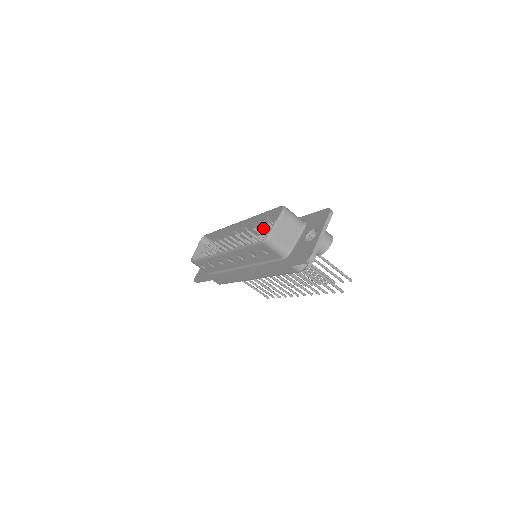
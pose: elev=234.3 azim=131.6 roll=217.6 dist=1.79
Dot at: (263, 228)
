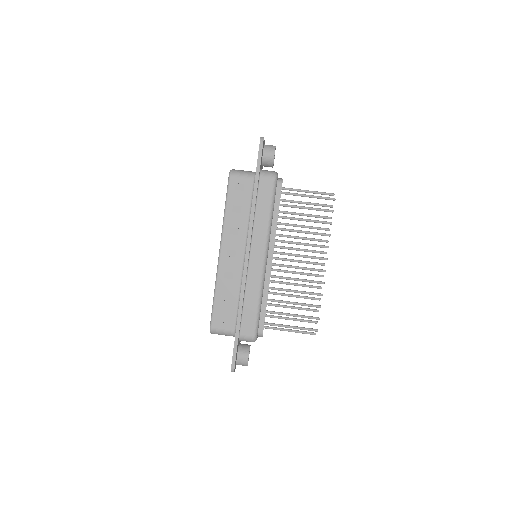
Dot at: occluded
